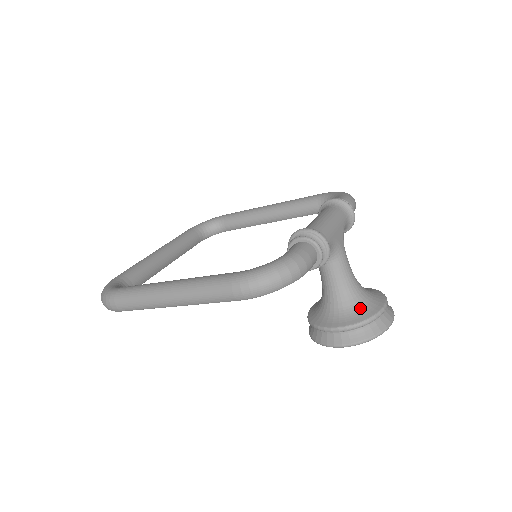
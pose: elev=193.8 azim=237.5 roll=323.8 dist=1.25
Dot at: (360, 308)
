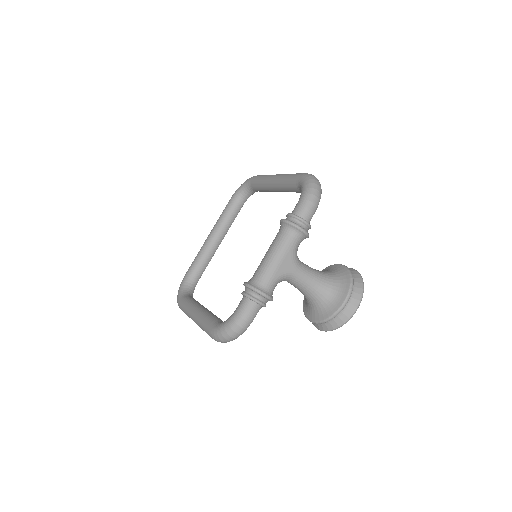
Dot at: (324, 307)
